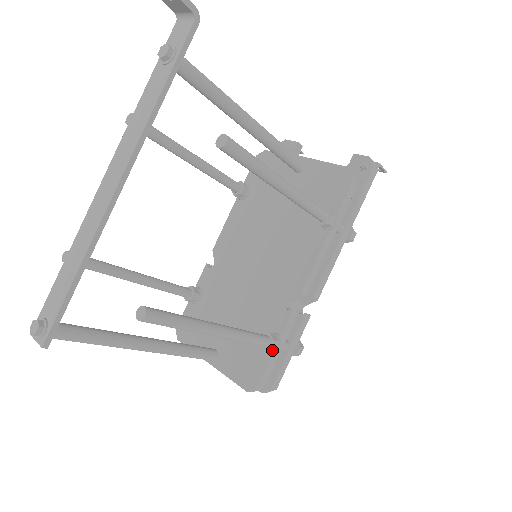
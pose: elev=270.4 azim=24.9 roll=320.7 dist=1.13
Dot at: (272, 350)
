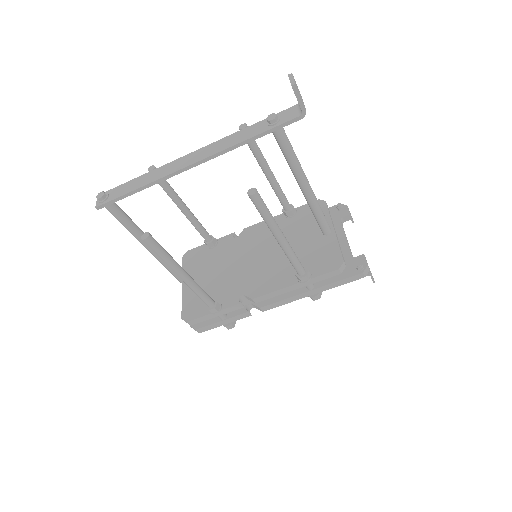
Dot at: (211, 312)
